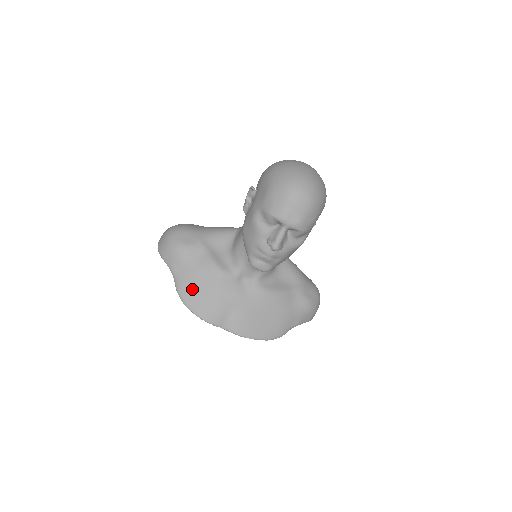
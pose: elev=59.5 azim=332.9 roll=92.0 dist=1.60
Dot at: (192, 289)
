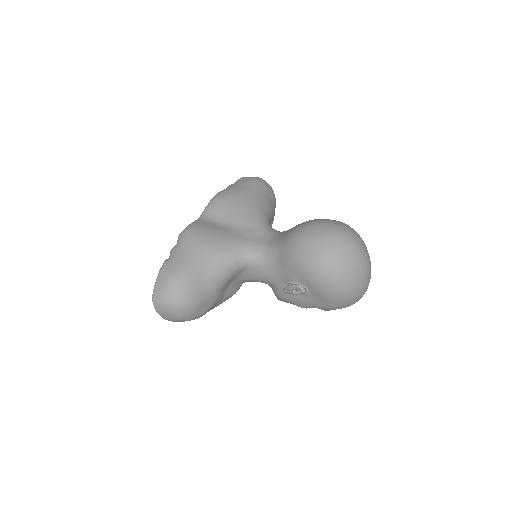
Dot at: occluded
